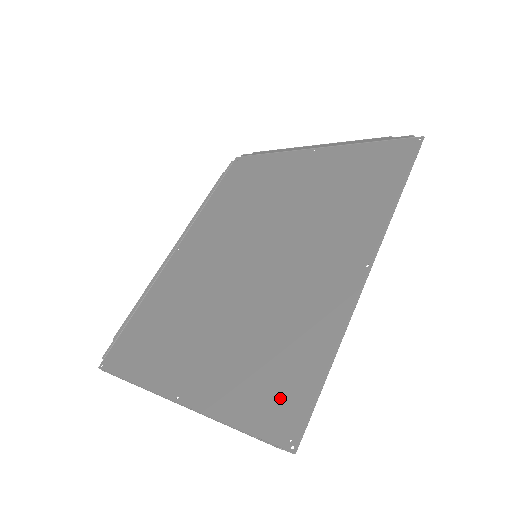
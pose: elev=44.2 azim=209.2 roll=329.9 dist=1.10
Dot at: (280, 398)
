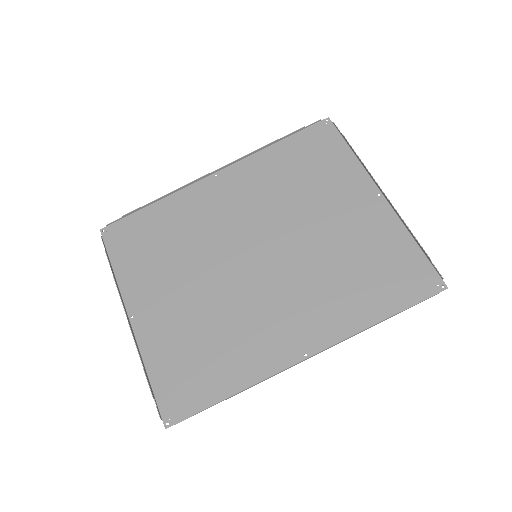
Dot at: (184, 387)
